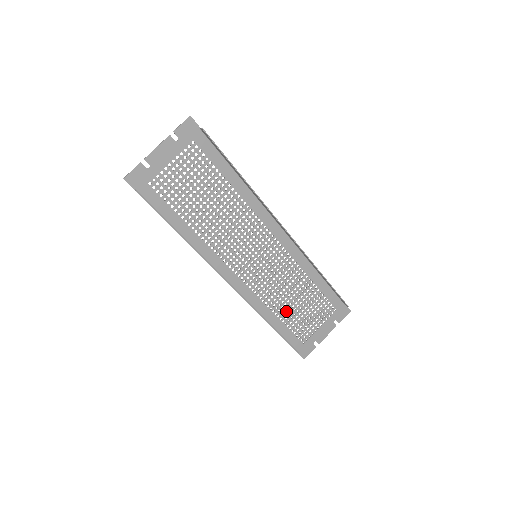
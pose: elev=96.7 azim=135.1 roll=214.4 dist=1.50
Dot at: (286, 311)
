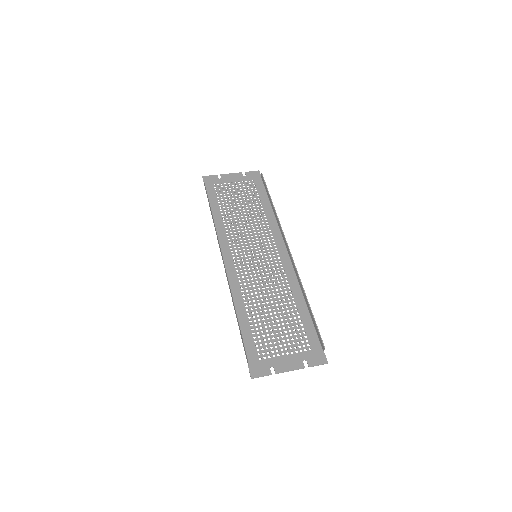
Dot at: (258, 314)
